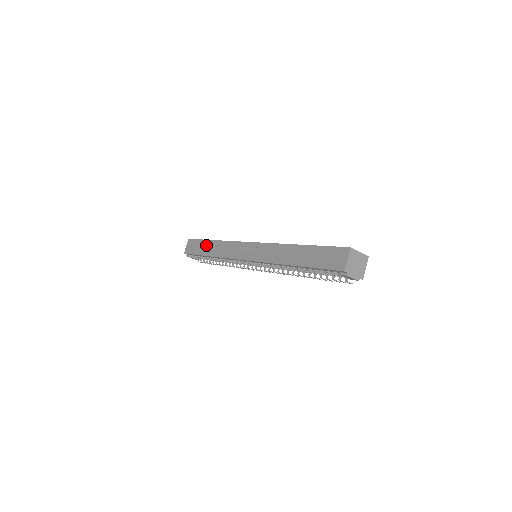
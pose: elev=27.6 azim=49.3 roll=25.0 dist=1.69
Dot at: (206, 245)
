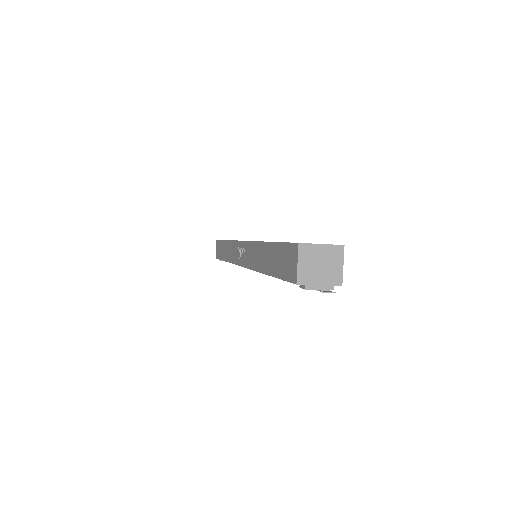
Dot at: (223, 247)
